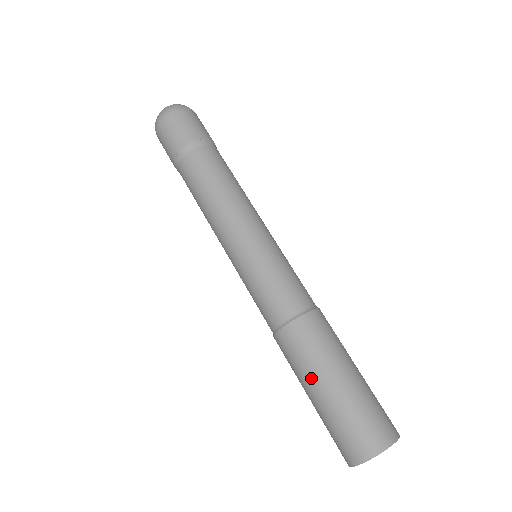
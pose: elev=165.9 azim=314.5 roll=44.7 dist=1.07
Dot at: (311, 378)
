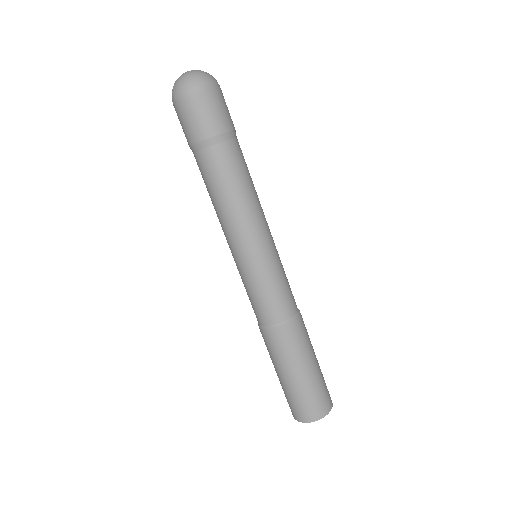
Dot at: (290, 366)
